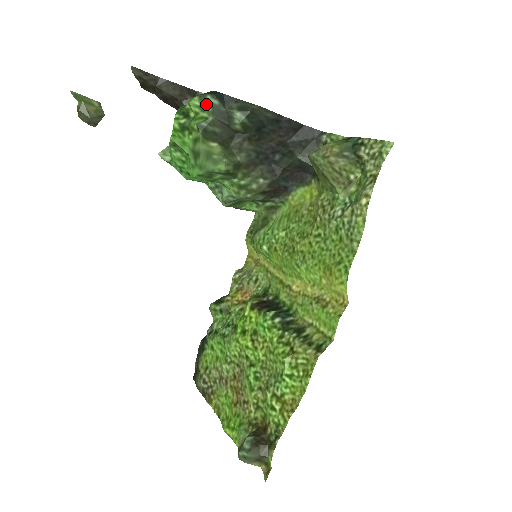
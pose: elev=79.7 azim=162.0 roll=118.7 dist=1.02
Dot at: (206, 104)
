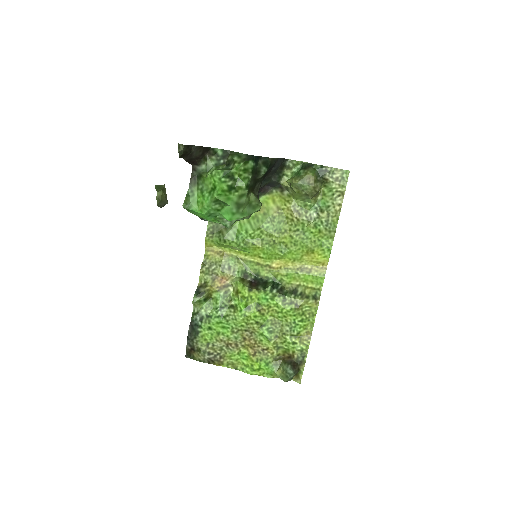
Dot at: (248, 167)
